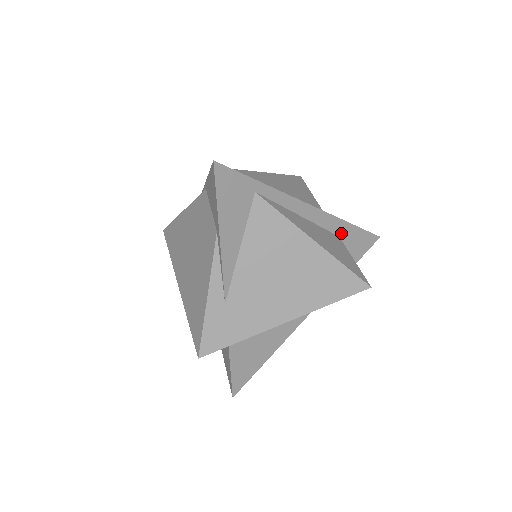
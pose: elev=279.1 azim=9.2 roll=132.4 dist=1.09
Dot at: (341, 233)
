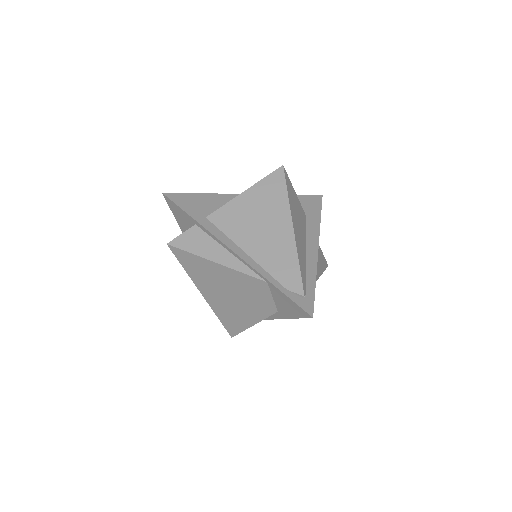
Dot at: occluded
